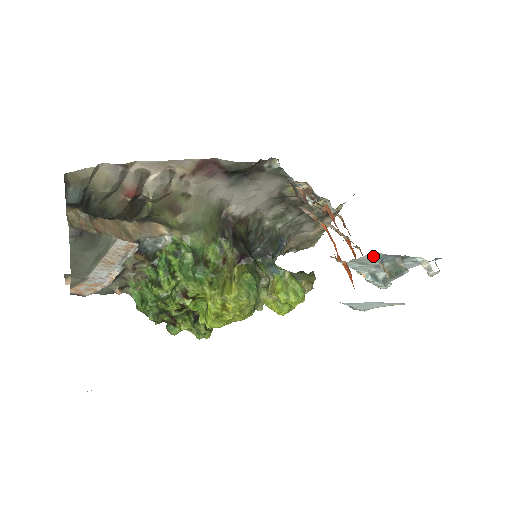
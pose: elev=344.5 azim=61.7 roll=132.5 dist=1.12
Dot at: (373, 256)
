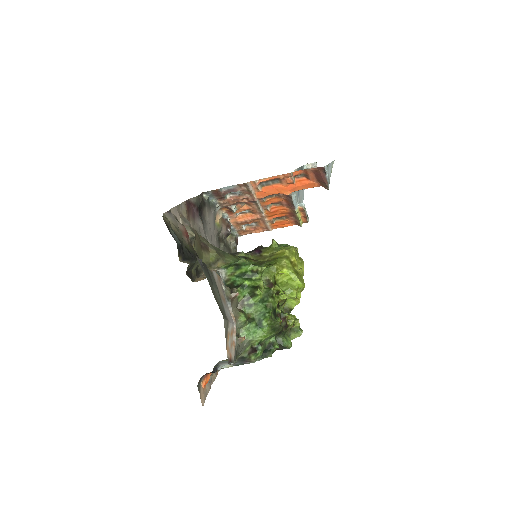
Dot at: occluded
